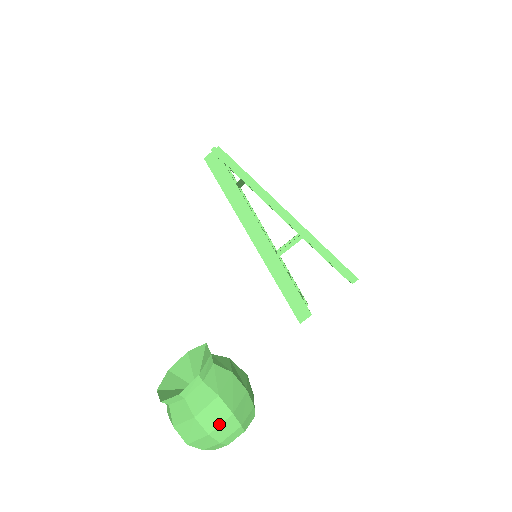
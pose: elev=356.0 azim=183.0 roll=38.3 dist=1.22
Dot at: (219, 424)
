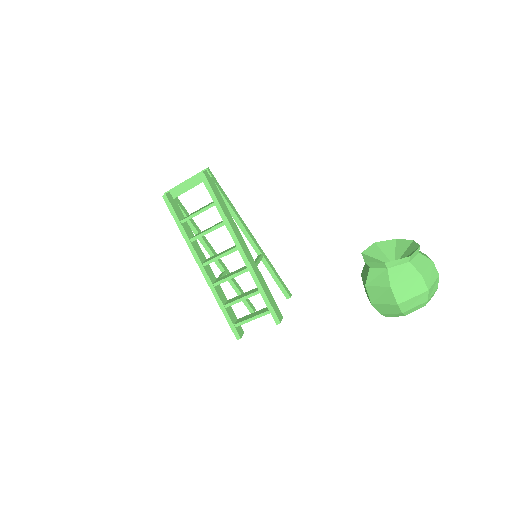
Dot at: occluded
